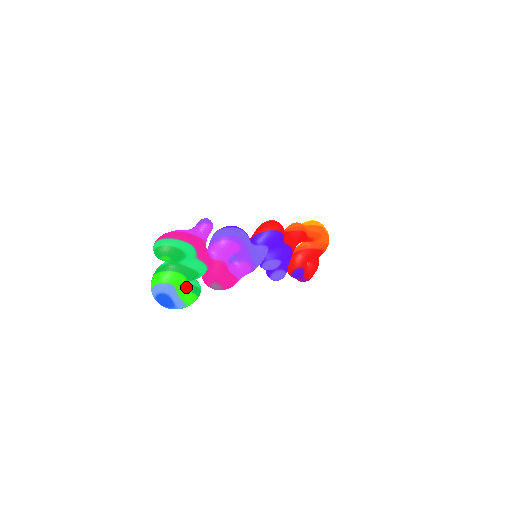
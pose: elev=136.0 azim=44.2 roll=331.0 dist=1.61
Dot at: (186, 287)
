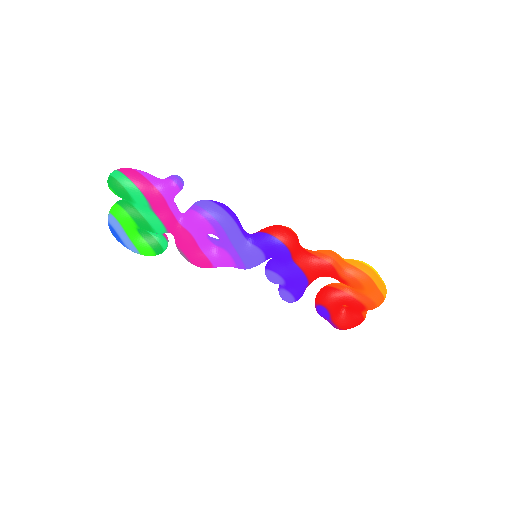
Dot at: (146, 235)
